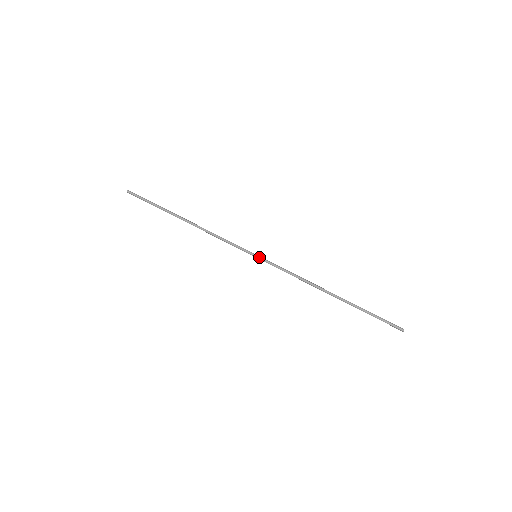
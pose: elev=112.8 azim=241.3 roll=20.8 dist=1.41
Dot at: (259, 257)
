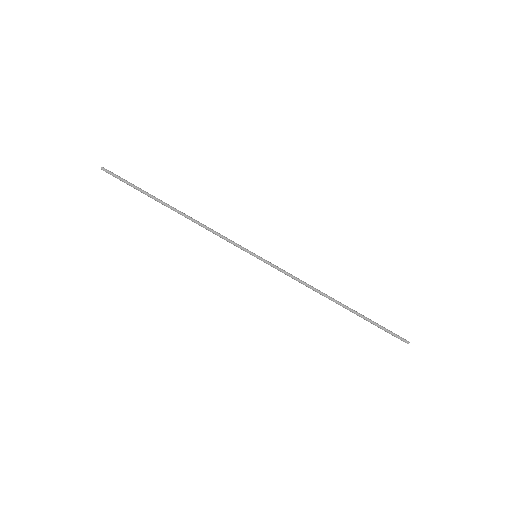
Dot at: (259, 259)
